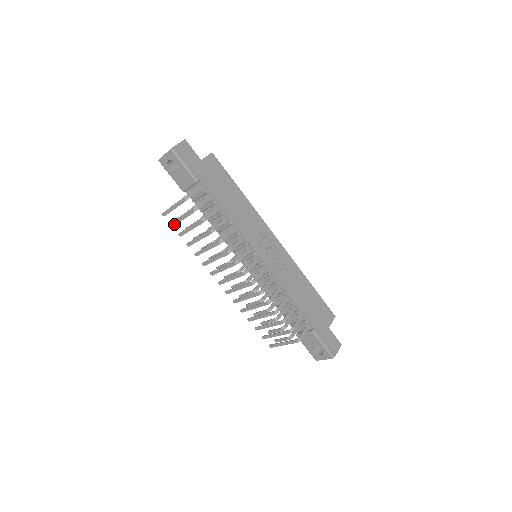
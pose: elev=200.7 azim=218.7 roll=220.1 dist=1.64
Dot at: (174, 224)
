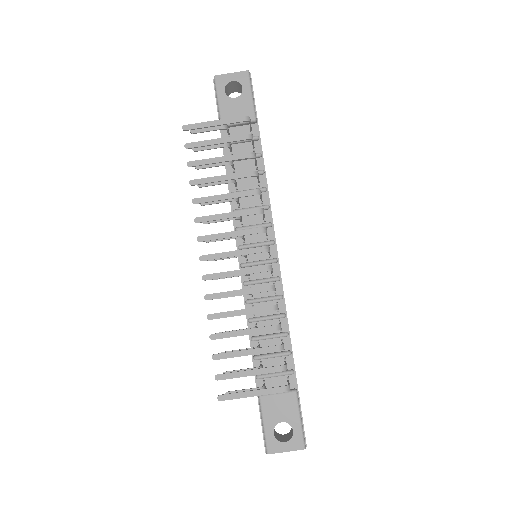
Dot at: (193, 146)
